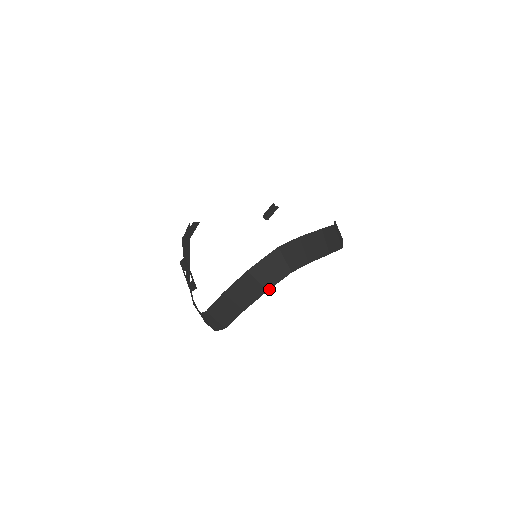
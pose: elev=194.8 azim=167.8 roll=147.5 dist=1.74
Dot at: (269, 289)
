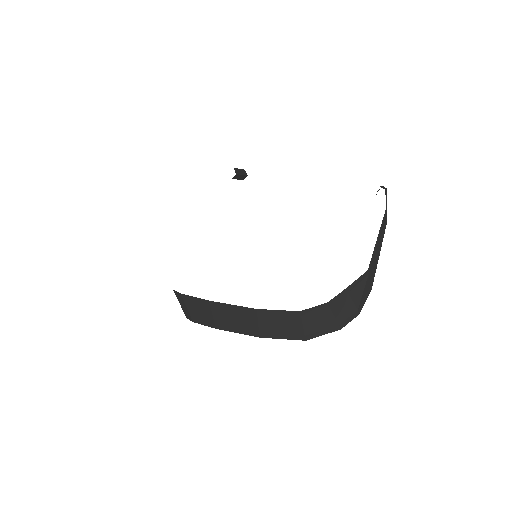
Dot at: occluded
